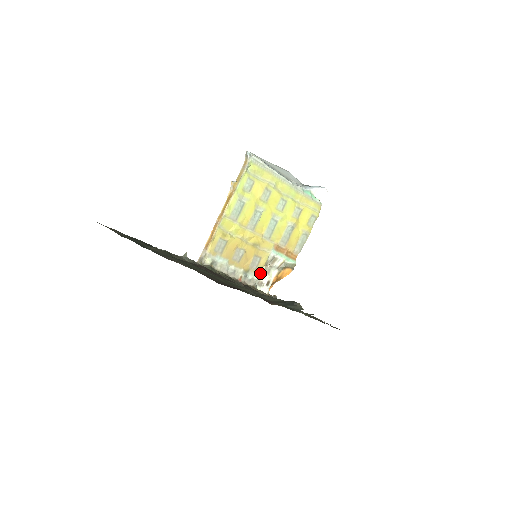
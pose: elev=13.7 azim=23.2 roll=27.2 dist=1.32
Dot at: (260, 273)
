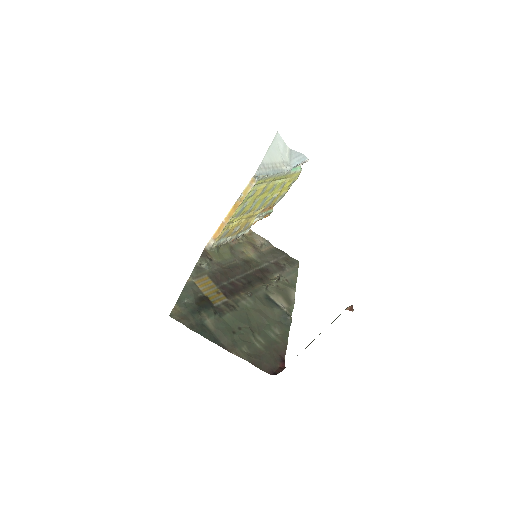
Dot at: occluded
